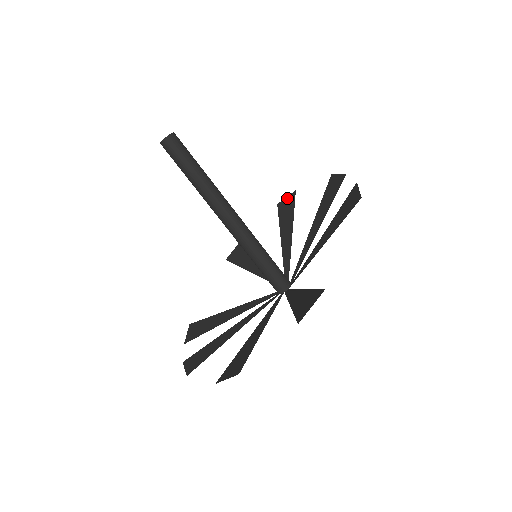
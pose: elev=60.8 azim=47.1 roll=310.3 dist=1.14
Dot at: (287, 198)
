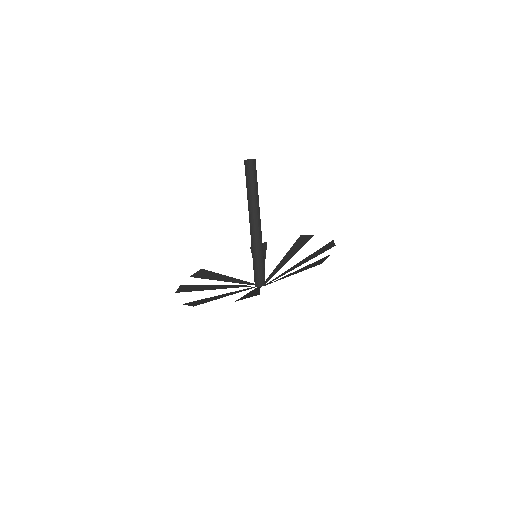
Dot at: (307, 236)
